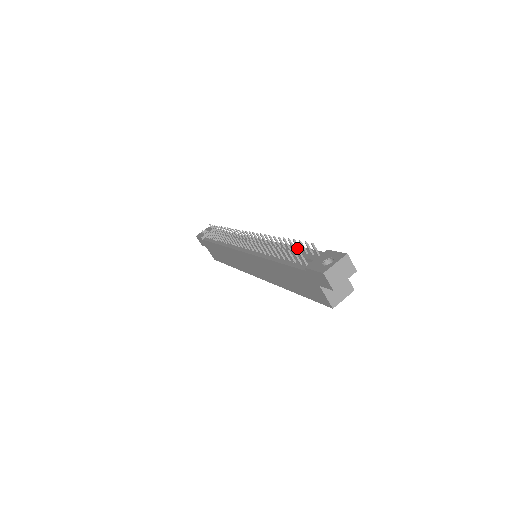
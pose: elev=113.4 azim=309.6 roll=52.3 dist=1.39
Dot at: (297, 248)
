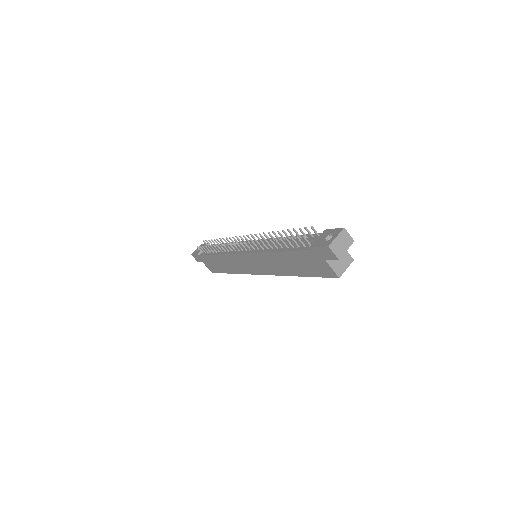
Dot at: occluded
